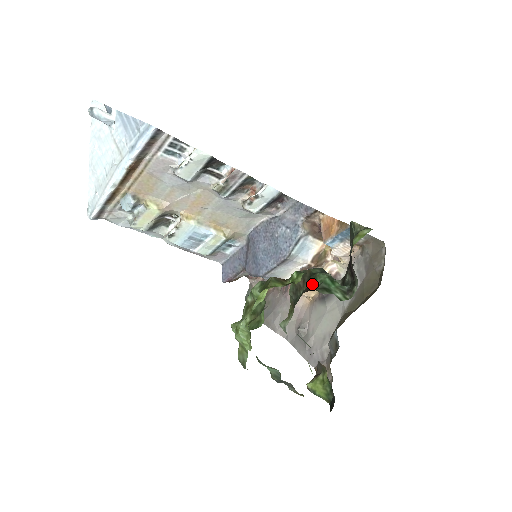
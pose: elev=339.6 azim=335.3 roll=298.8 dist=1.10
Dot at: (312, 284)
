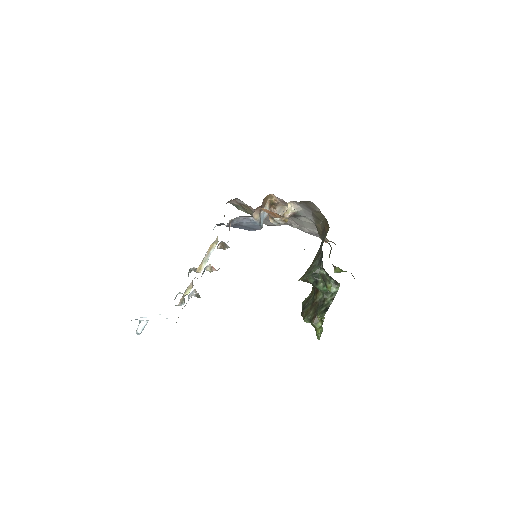
Dot at: (317, 289)
